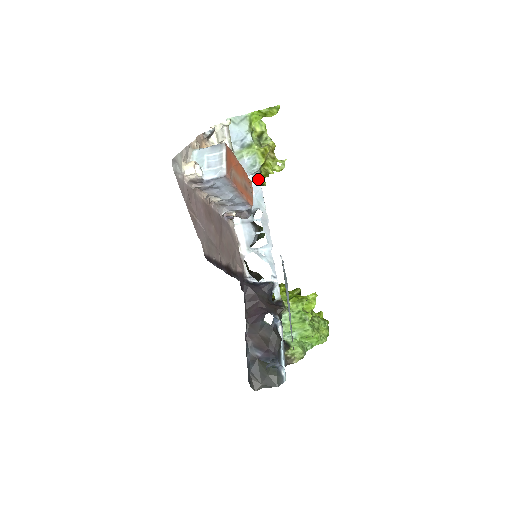
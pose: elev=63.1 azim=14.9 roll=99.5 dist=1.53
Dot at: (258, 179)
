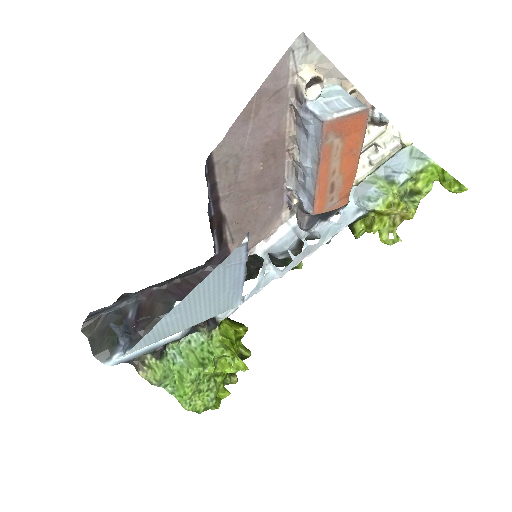
Dot at: (357, 216)
